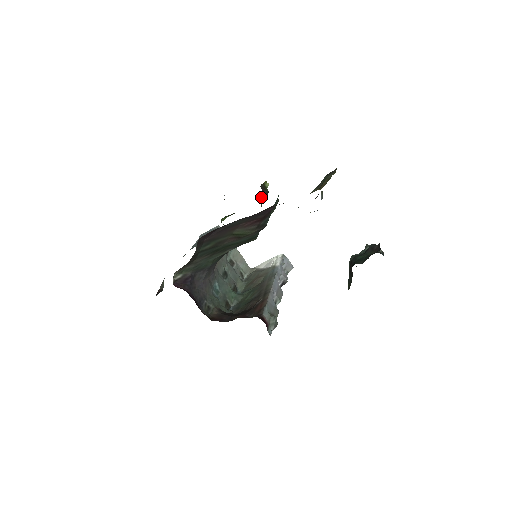
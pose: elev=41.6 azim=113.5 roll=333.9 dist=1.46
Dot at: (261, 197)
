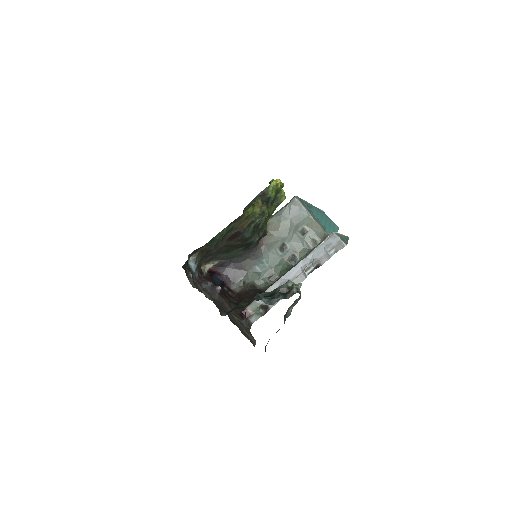
Dot at: (279, 193)
